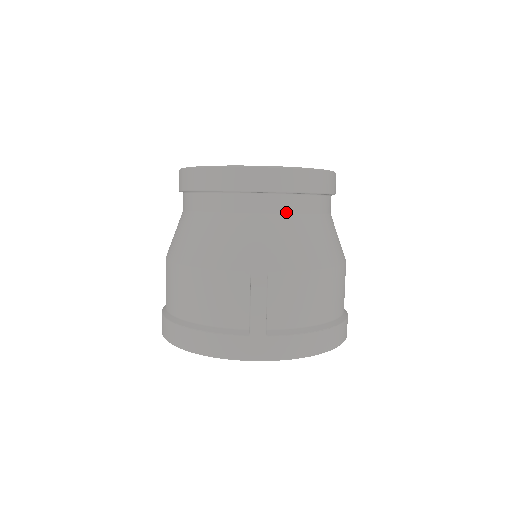
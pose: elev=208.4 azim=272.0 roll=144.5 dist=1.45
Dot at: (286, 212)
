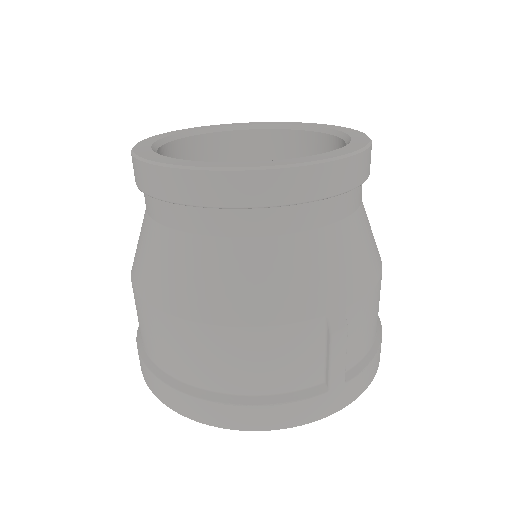
Dot at: (346, 215)
